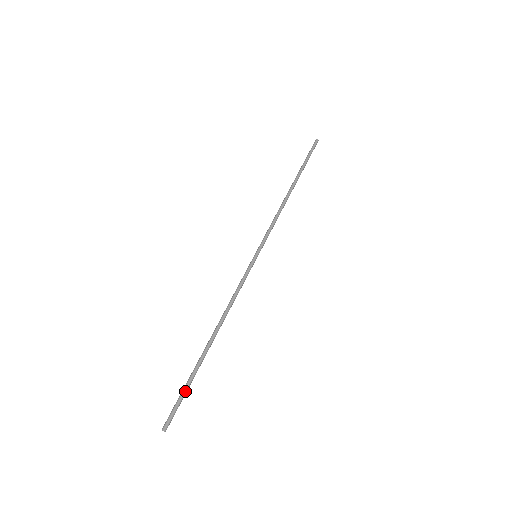
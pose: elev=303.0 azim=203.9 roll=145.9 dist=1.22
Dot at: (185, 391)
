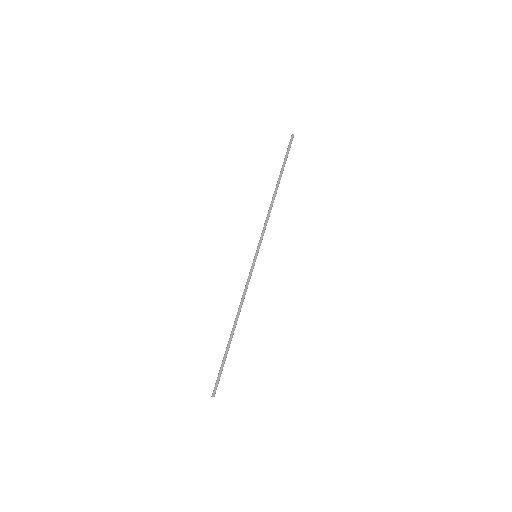
Dot at: occluded
